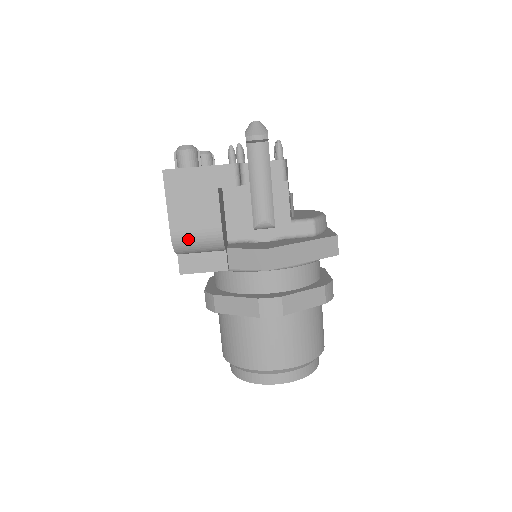
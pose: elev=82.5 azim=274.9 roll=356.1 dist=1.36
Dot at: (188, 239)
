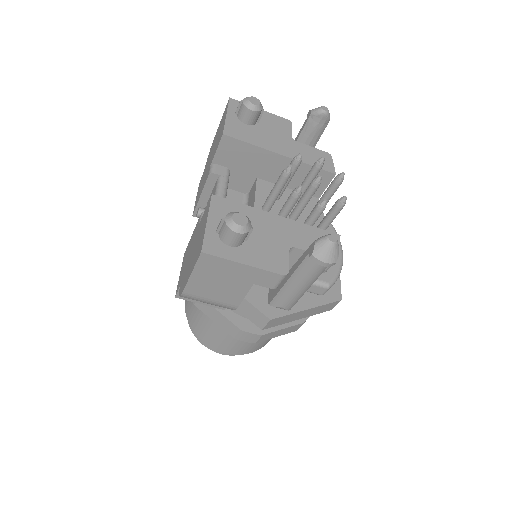
Dot at: (199, 300)
